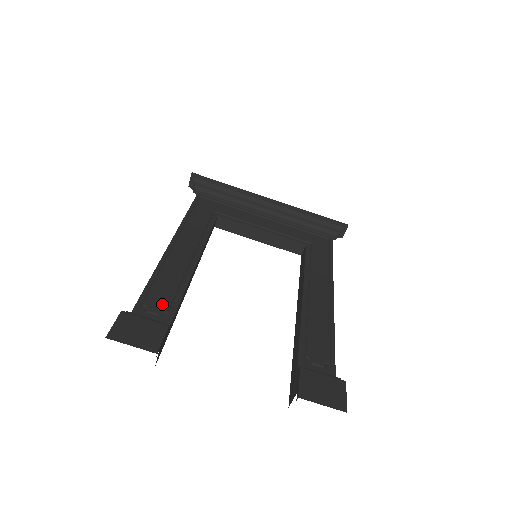
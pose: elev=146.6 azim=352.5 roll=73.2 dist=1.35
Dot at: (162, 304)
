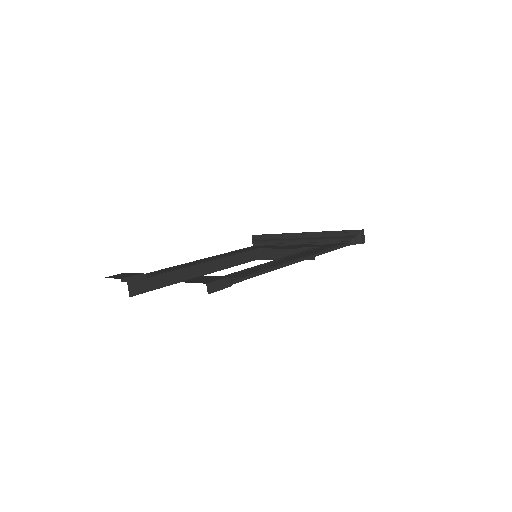
Dot at: (157, 273)
